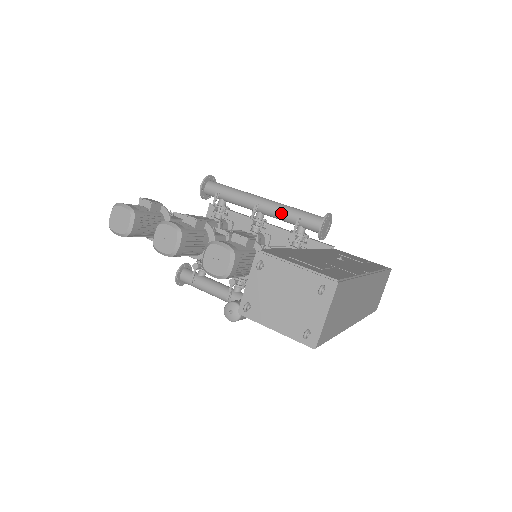
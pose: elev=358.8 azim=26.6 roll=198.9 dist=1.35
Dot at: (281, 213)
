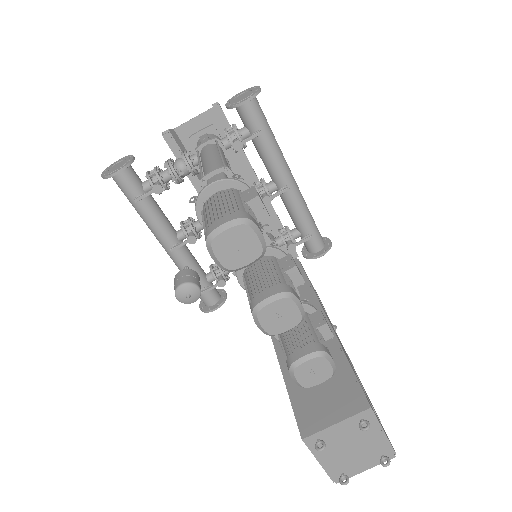
Dot at: (298, 211)
